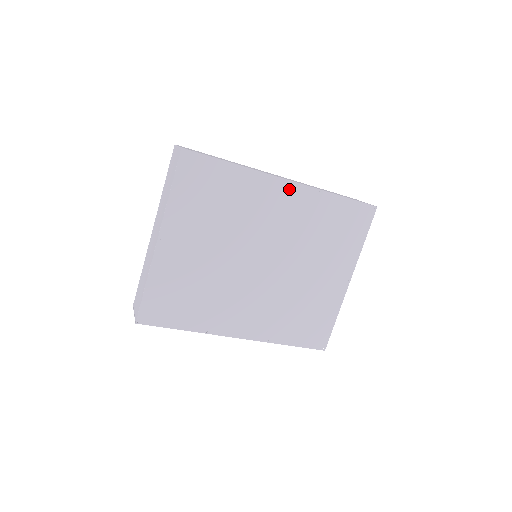
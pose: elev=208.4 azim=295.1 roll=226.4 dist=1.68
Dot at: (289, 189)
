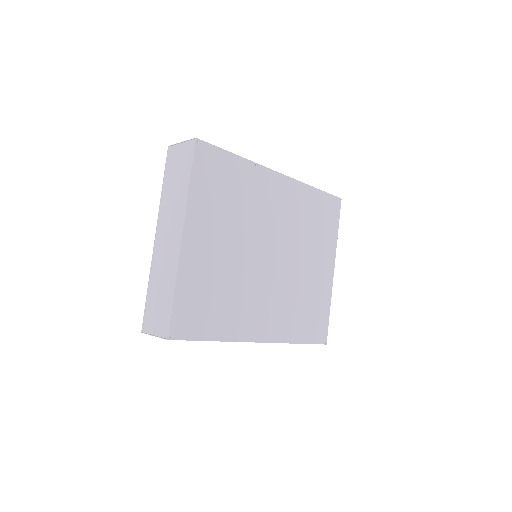
Dot at: (282, 182)
